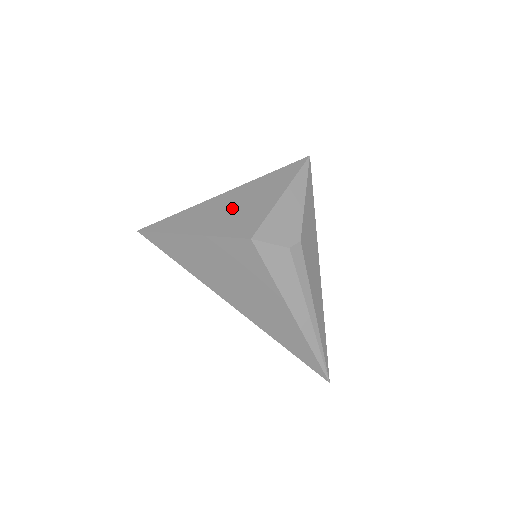
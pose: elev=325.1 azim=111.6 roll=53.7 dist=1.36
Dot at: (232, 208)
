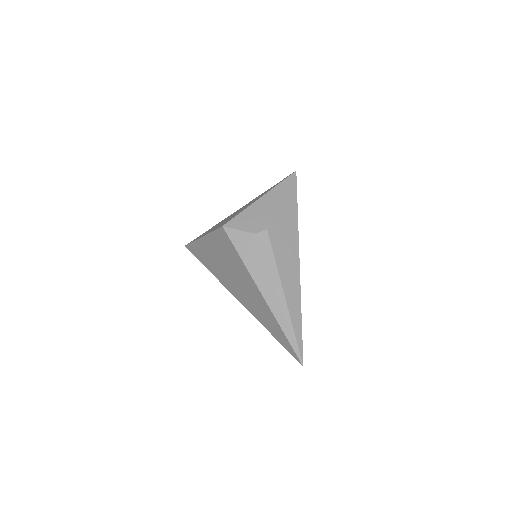
Dot at: (232, 215)
